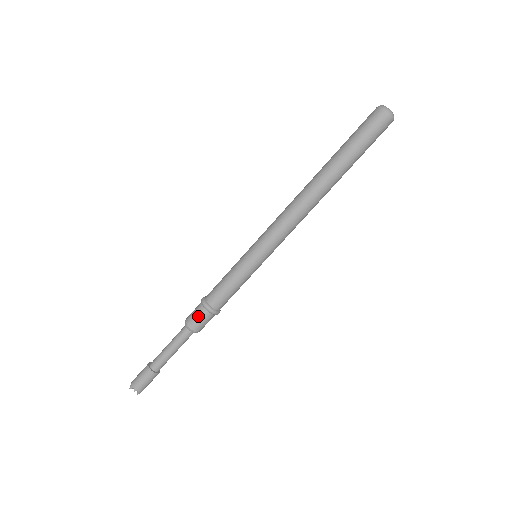
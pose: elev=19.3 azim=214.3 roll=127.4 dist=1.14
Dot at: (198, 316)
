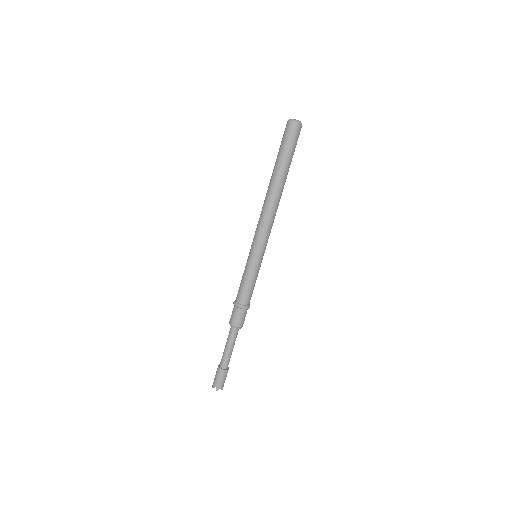
Dot at: (233, 313)
